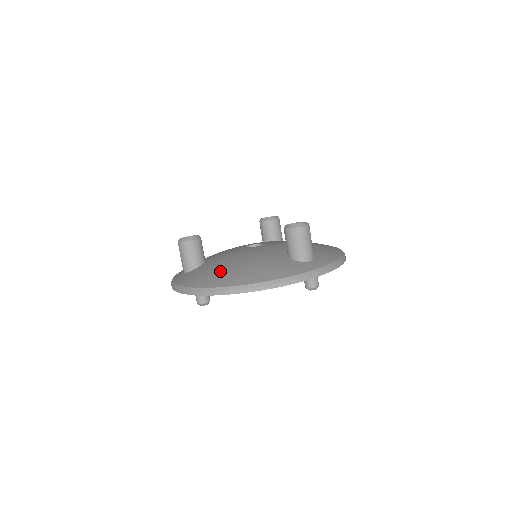
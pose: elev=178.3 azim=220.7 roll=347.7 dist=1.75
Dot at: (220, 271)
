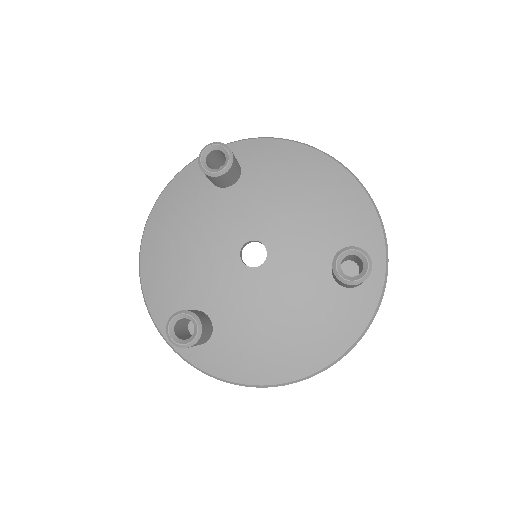
Dot at: (271, 352)
